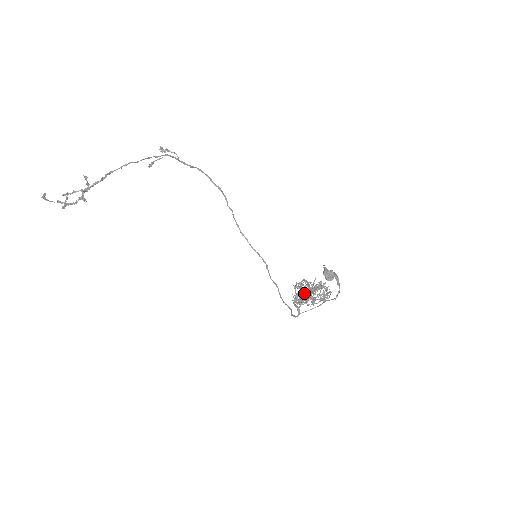
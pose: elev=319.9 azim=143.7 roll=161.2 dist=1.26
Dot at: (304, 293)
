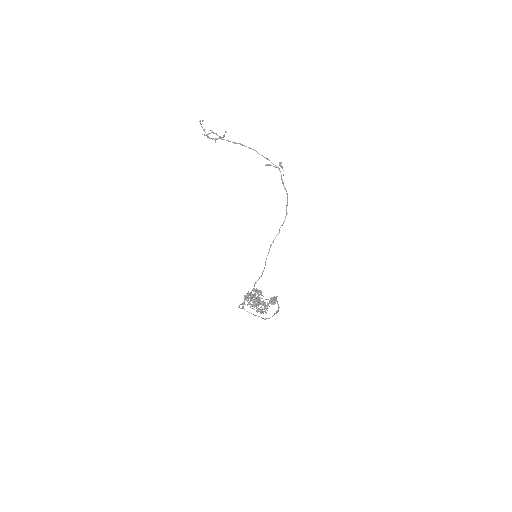
Dot at: (253, 295)
